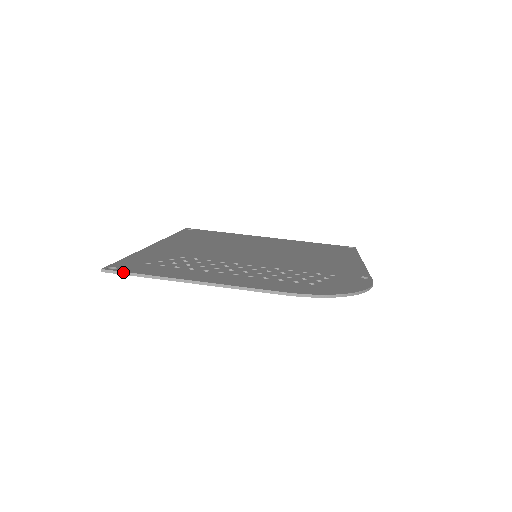
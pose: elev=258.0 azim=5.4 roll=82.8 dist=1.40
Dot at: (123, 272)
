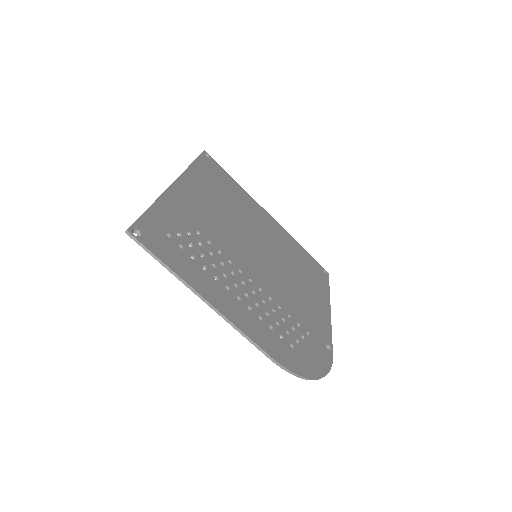
Dot at: (146, 248)
